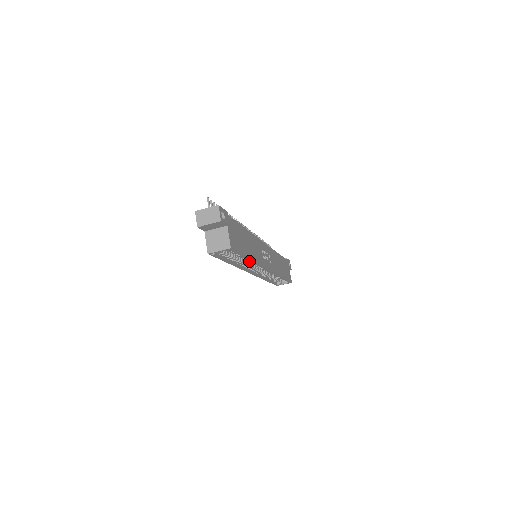
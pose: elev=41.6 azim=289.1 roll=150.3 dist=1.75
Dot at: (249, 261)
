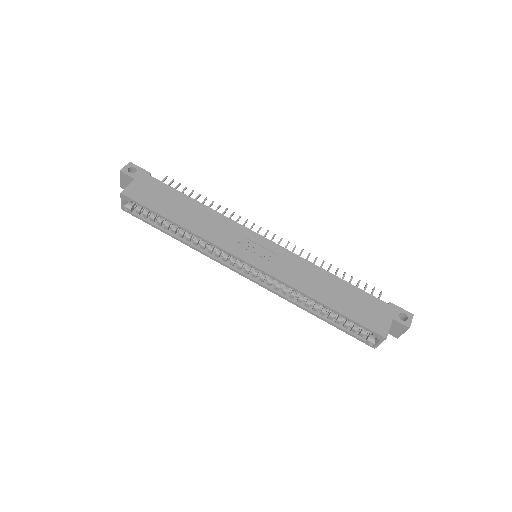
Dot at: (197, 237)
